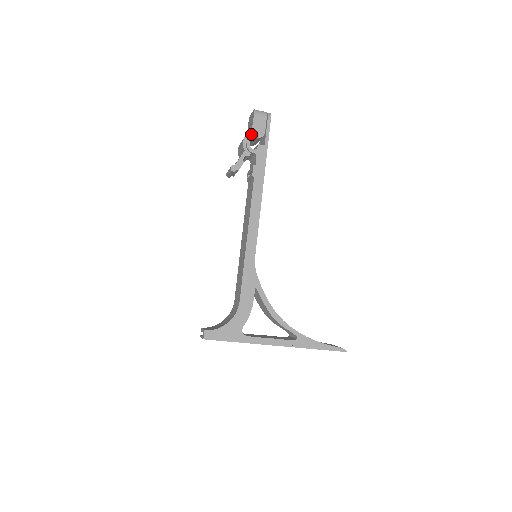
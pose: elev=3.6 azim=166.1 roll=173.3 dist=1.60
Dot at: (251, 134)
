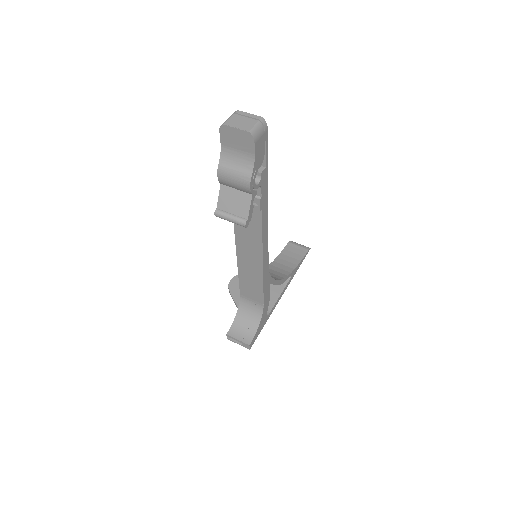
Dot at: (255, 170)
